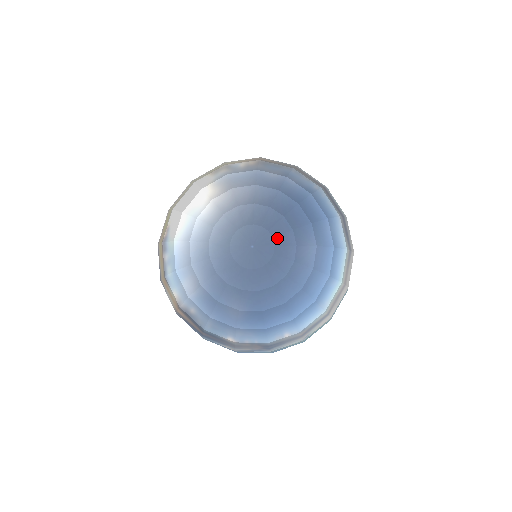
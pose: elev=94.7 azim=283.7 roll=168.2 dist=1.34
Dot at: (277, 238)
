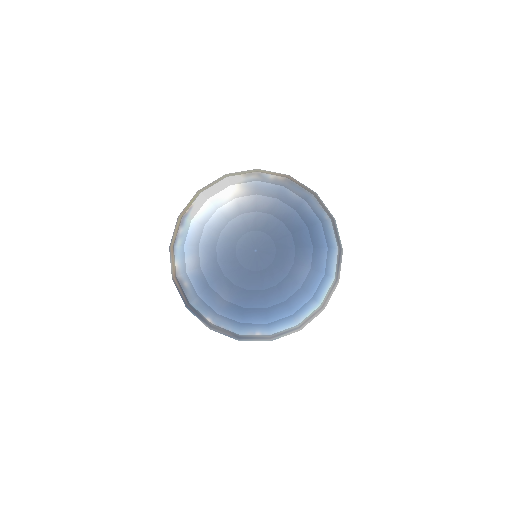
Dot at: (279, 251)
